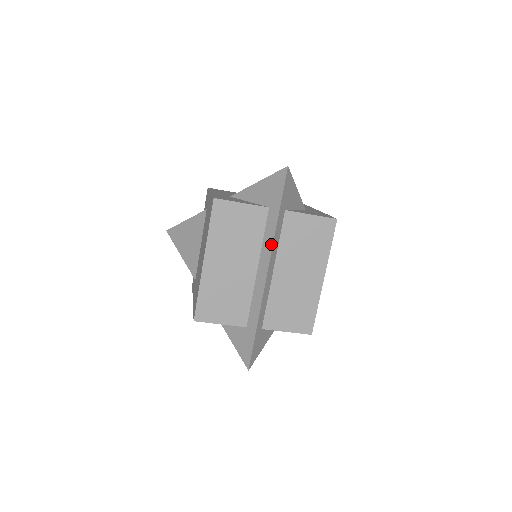
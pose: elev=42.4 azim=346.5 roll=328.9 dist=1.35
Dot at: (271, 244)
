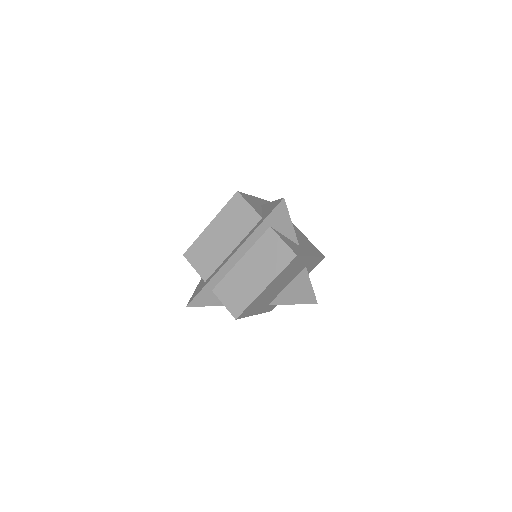
Dot at: (246, 239)
